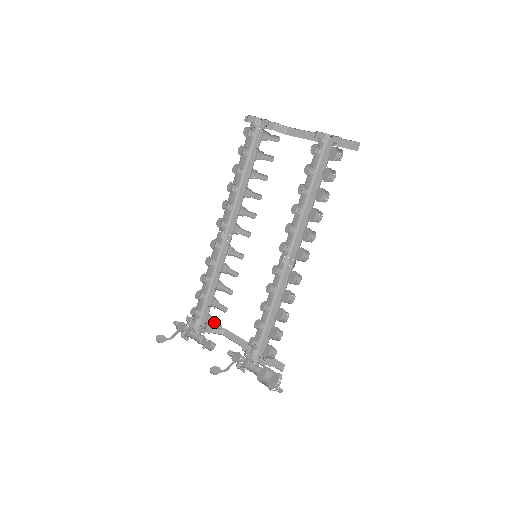
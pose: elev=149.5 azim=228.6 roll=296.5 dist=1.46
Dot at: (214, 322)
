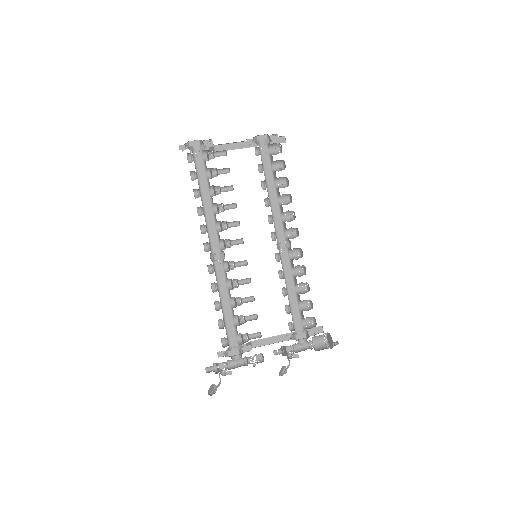
Dot at: (249, 337)
